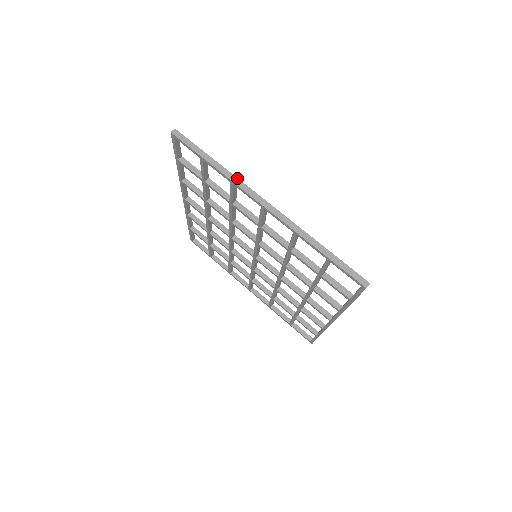
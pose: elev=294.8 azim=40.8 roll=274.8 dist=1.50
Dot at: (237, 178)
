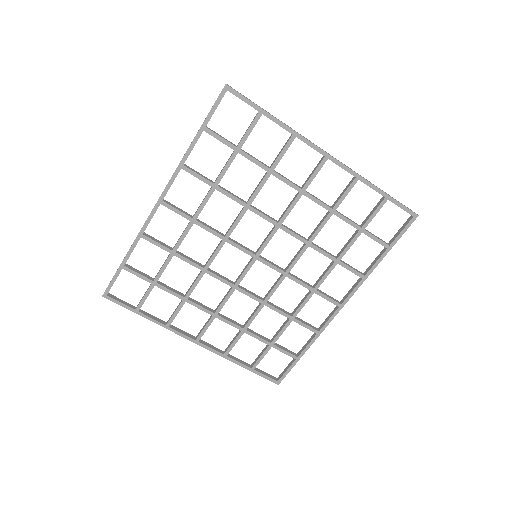
Dot at: occluded
